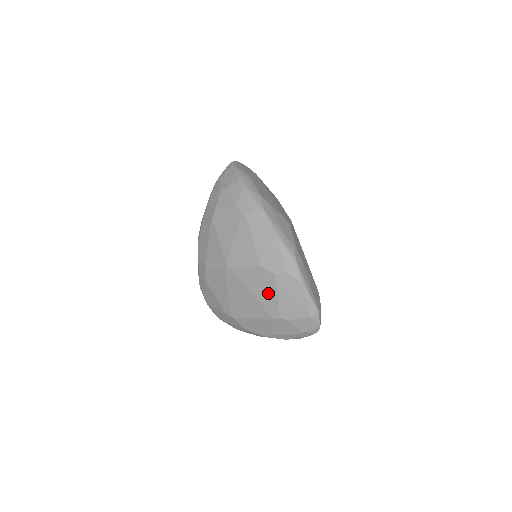
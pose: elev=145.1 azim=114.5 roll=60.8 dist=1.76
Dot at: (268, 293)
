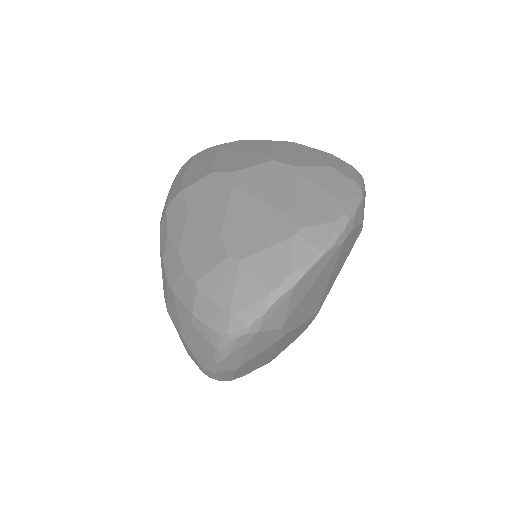
Dot at: occluded
